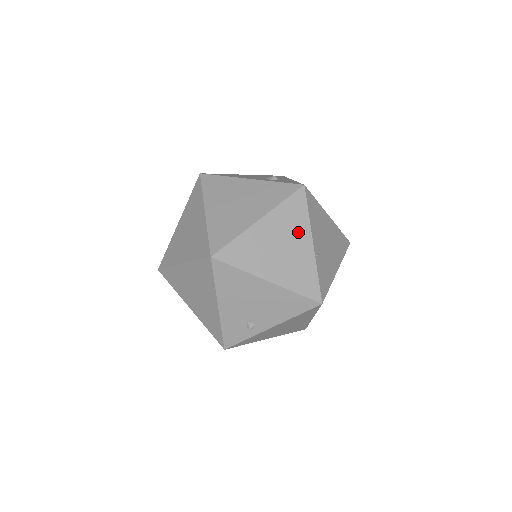
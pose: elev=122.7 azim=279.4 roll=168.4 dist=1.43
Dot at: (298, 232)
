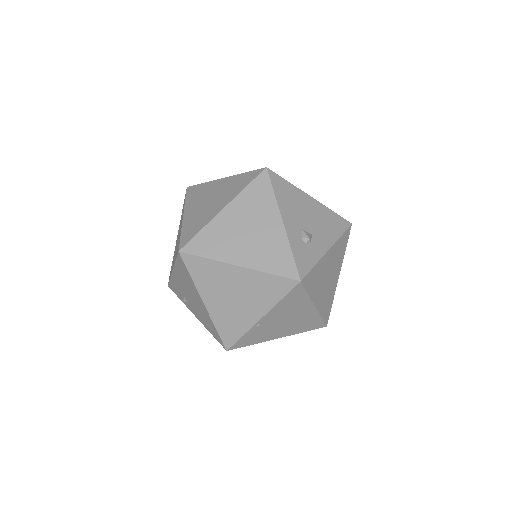
Dot at: (259, 301)
